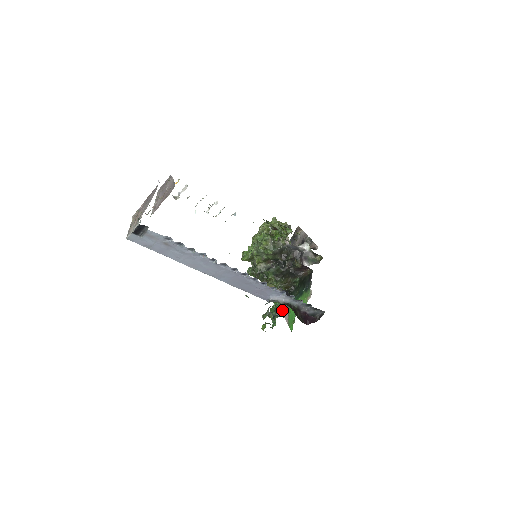
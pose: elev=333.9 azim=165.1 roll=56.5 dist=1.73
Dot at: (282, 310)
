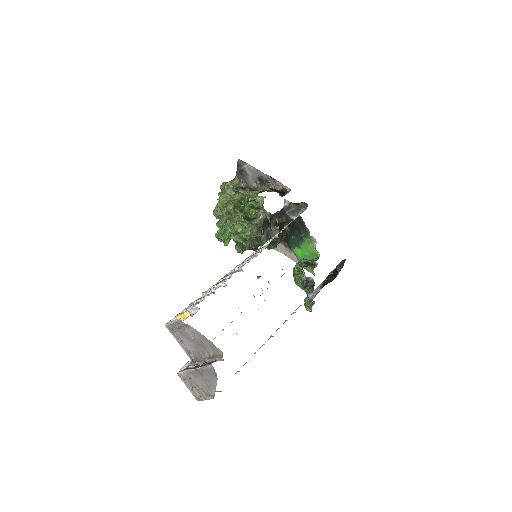
Dot at: (309, 280)
